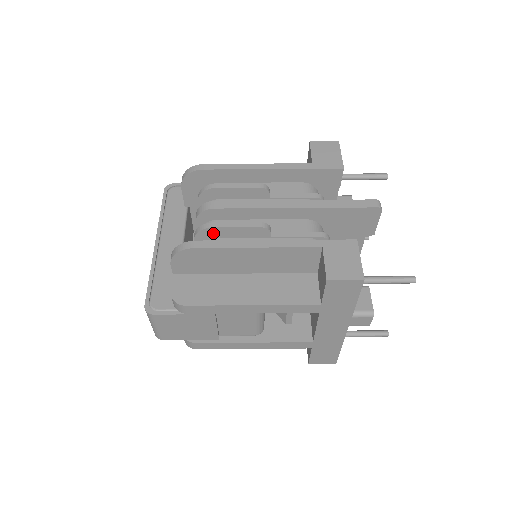
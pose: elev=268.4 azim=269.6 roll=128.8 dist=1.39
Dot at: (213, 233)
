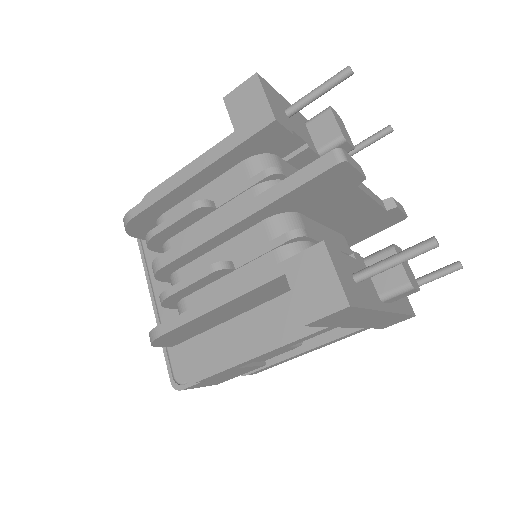
Dot at: (175, 298)
